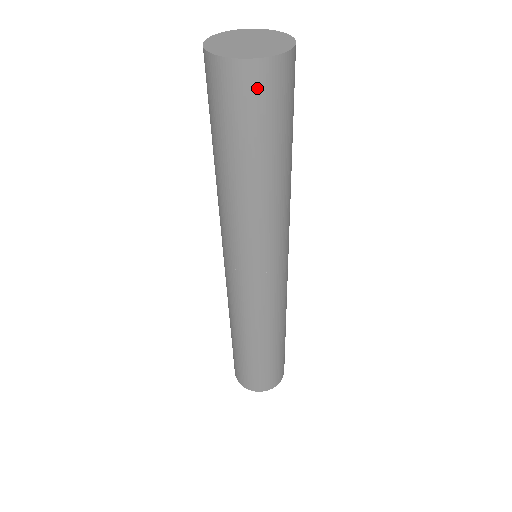
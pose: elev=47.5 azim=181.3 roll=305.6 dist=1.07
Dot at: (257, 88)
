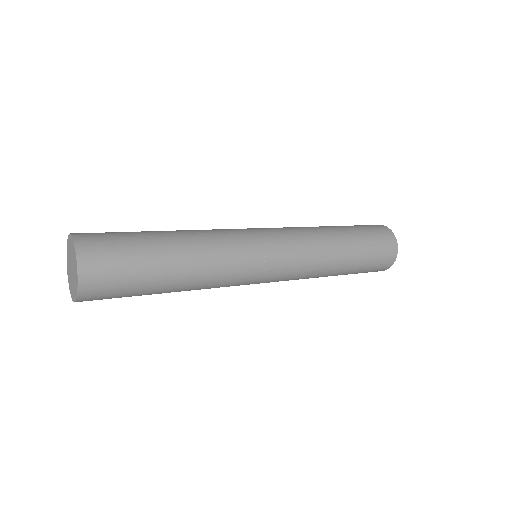
Dot at: occluded
